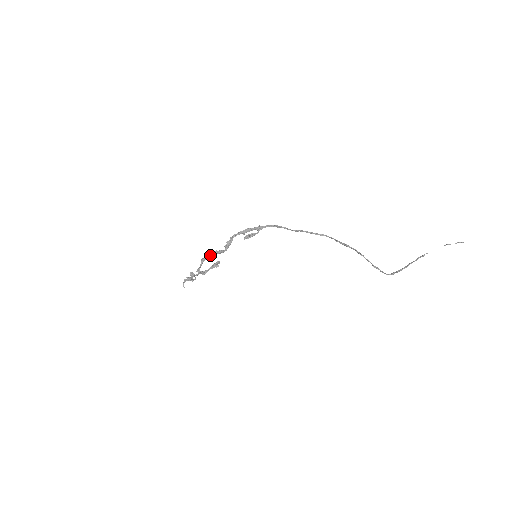
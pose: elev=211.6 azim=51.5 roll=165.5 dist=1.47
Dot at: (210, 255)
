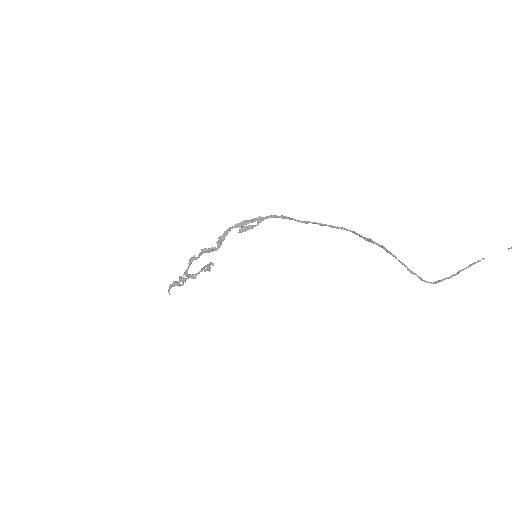
Dot at: (199, 254)
